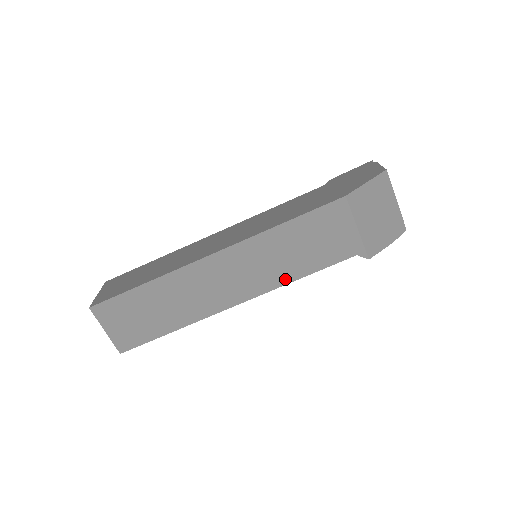
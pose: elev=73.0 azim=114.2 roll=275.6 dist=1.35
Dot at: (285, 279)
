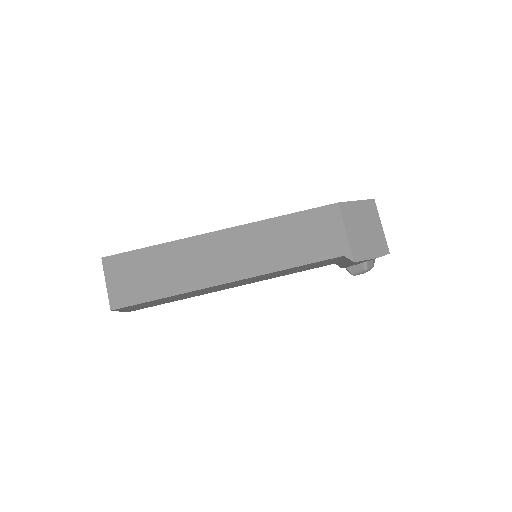
Dot at: (278, 266)
